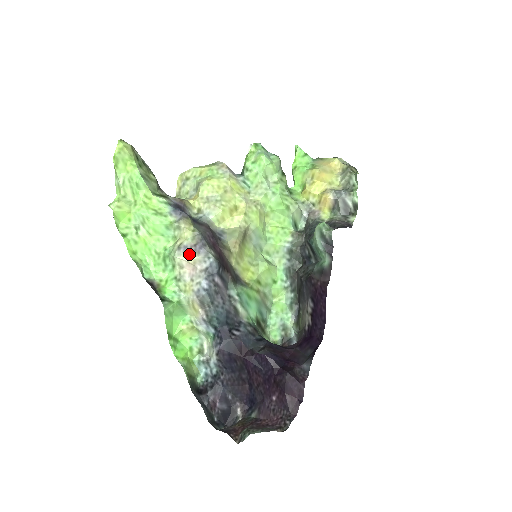
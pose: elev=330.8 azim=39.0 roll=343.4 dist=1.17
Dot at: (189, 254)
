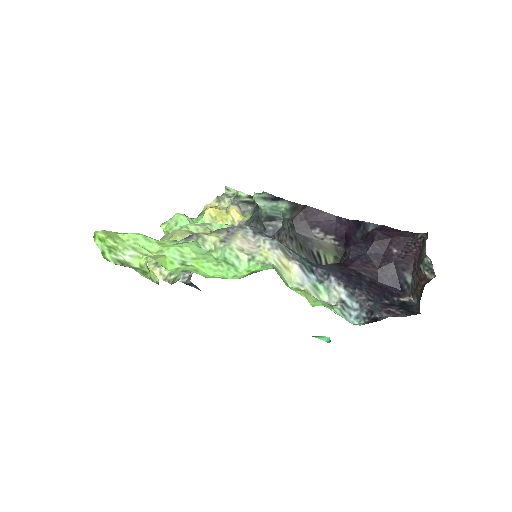
Dot at: (233, 237)
